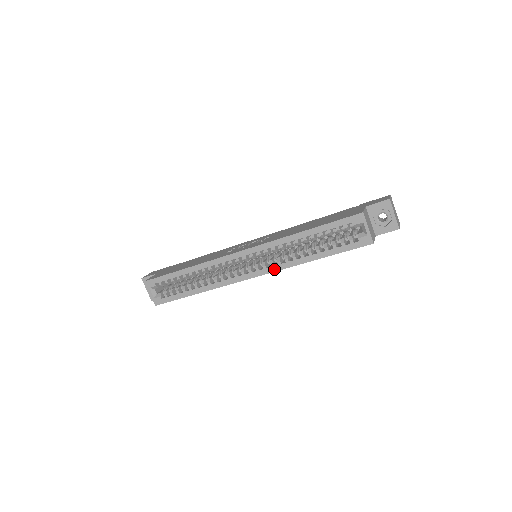
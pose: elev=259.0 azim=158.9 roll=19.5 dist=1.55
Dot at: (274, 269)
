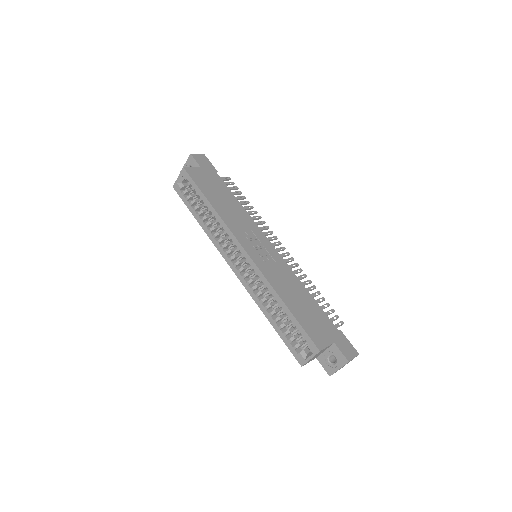
Dot at: (246, 286)
